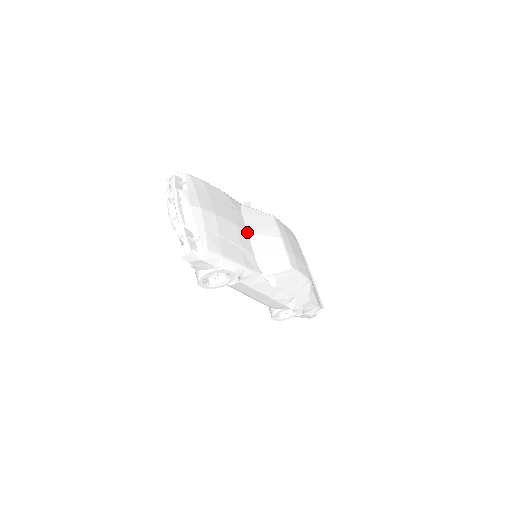
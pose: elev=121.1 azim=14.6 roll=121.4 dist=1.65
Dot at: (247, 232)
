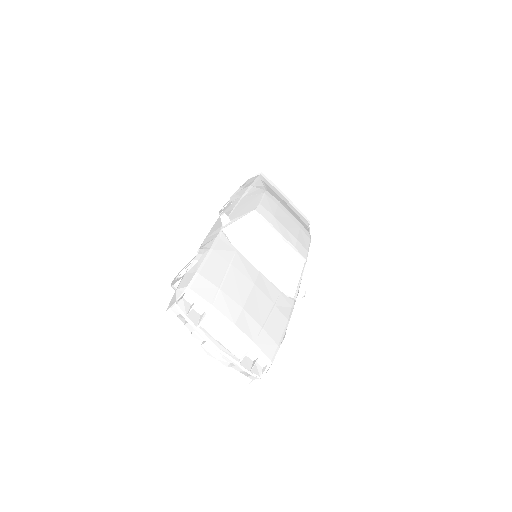
Dot at: (260, 273)
